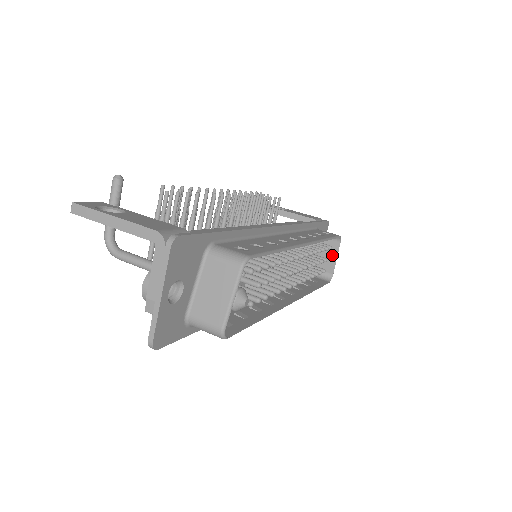
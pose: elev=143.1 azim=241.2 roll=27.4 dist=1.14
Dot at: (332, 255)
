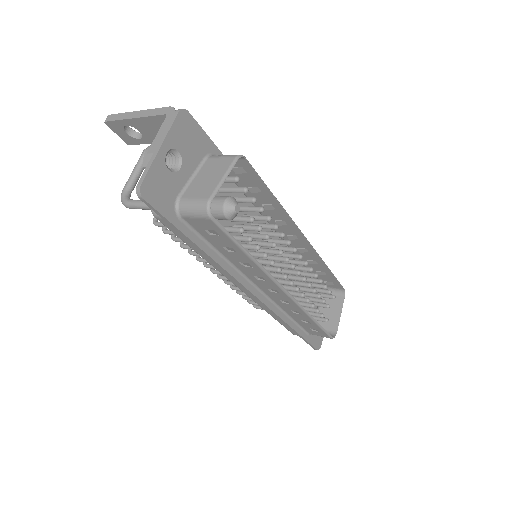
Dot at: (336, 311)
